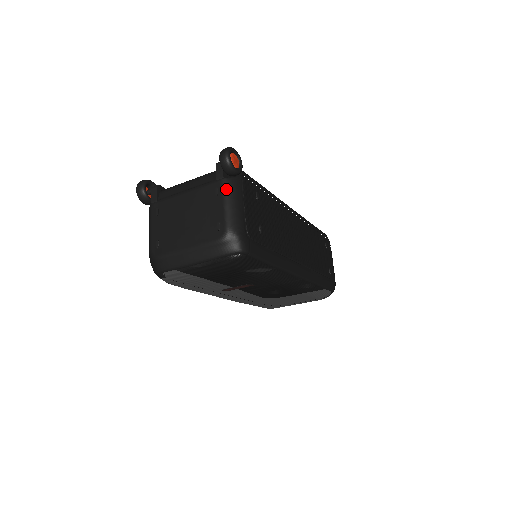
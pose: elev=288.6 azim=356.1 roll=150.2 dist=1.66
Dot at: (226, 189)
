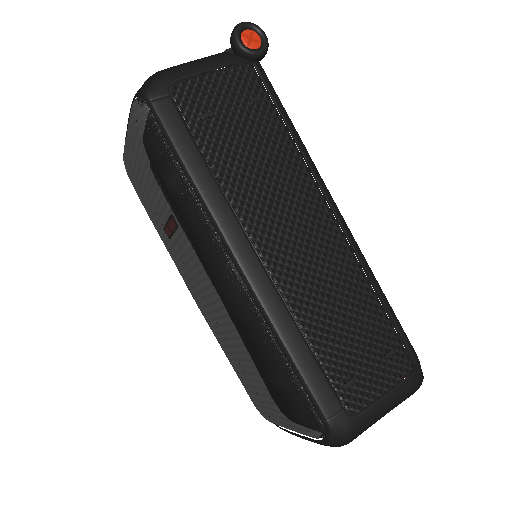
Dot at: (212, 55)
